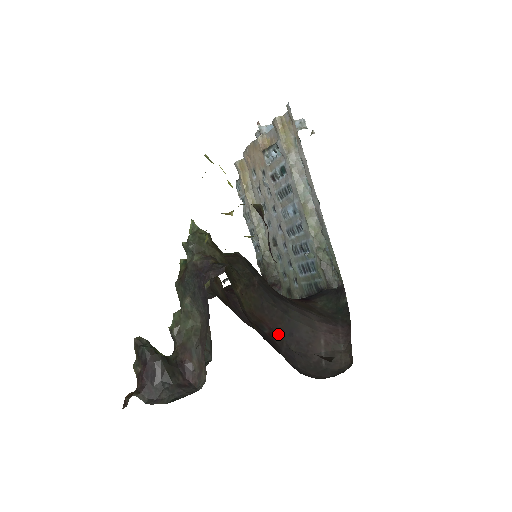
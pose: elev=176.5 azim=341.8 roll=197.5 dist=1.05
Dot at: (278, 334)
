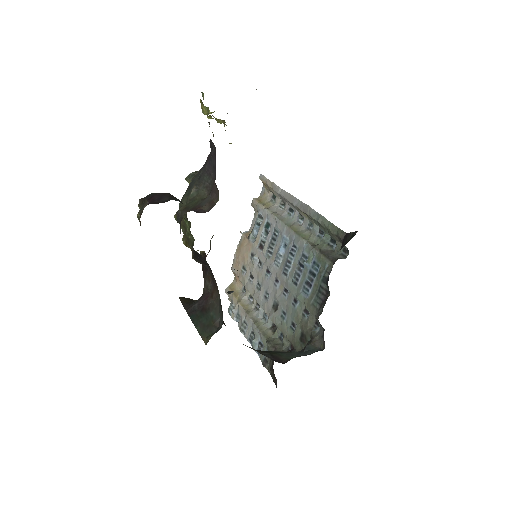
Dot at: occluded
